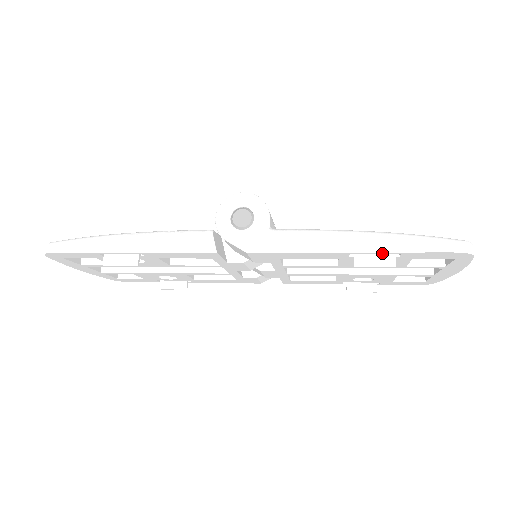
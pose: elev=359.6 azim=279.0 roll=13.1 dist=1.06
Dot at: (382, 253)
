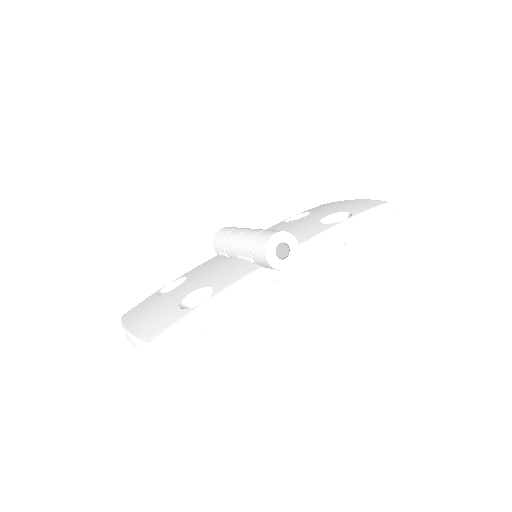
Dot at: (359, 231)
